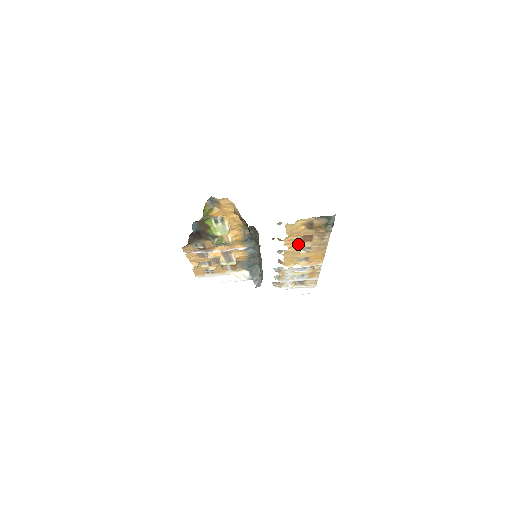
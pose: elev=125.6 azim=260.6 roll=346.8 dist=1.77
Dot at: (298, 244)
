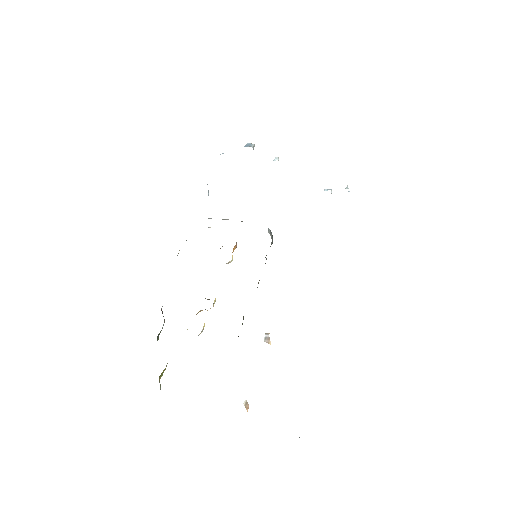
Dot at: occluded
